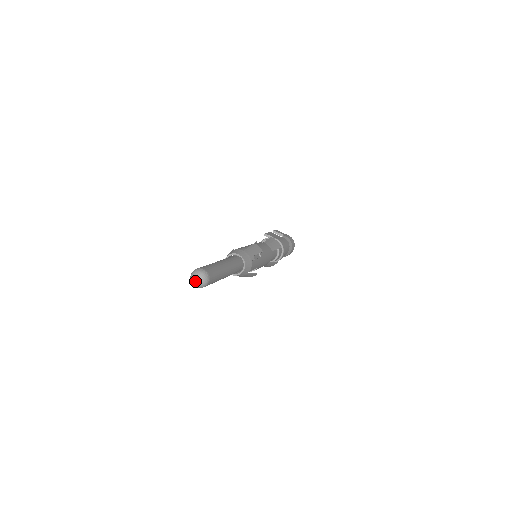
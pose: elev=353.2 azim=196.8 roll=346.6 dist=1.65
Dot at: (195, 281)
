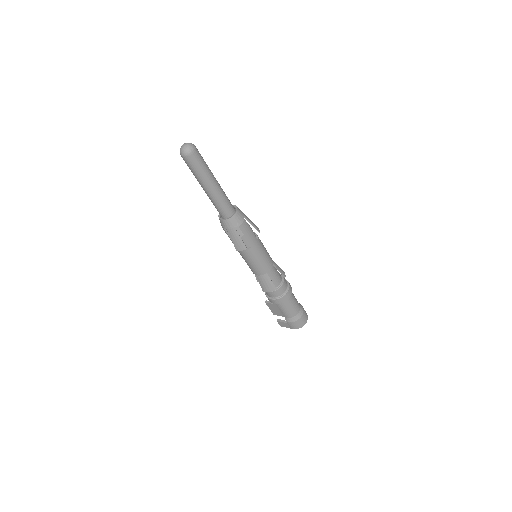
Dot at: (183, 146)
